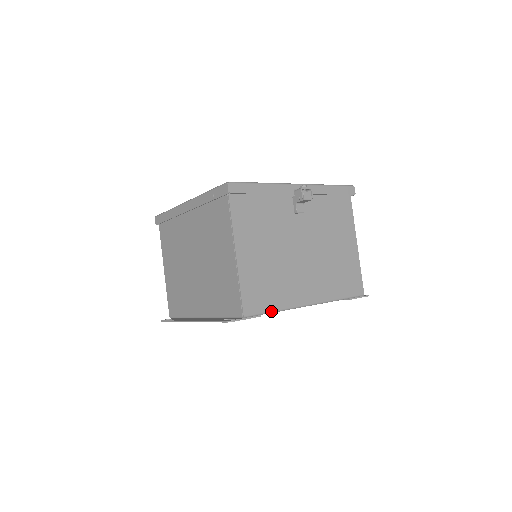
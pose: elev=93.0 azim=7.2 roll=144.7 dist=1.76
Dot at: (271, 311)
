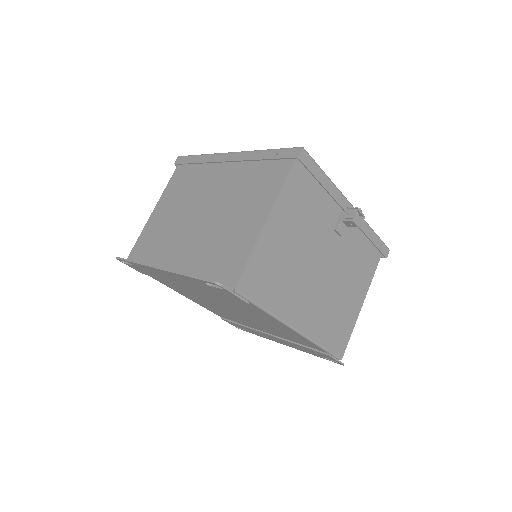
Dot at: (261, 306)
